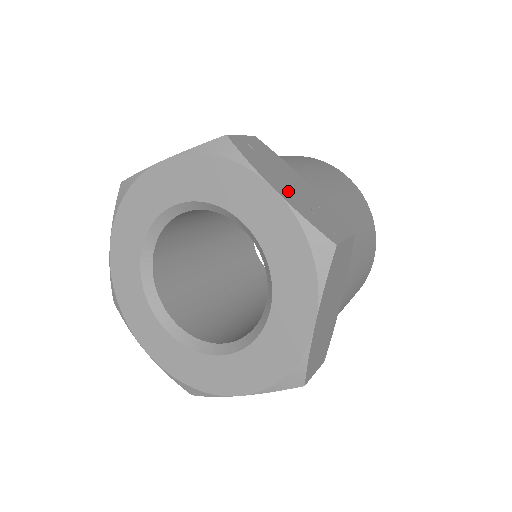
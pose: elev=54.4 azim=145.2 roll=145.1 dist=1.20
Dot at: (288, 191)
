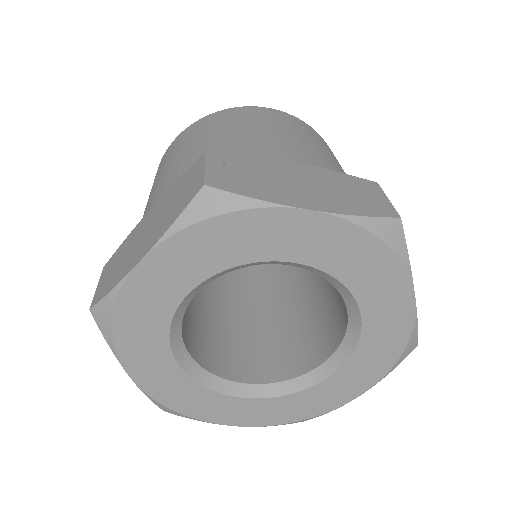
Dot at: (312, 196)
